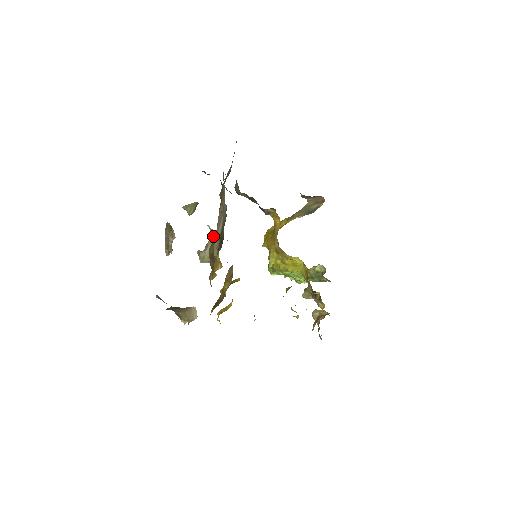
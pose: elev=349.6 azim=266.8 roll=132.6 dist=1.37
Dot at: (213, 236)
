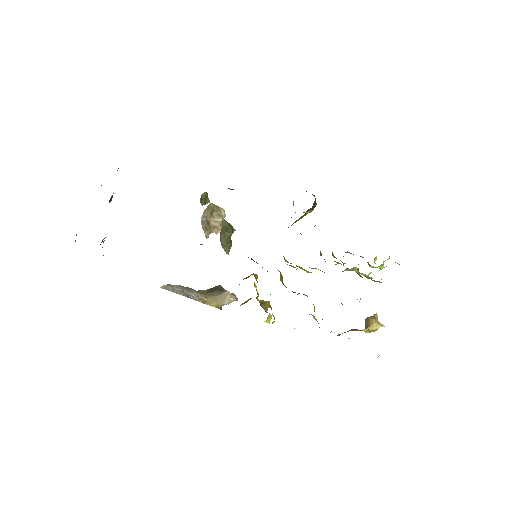
Dot at: (222, 229)
